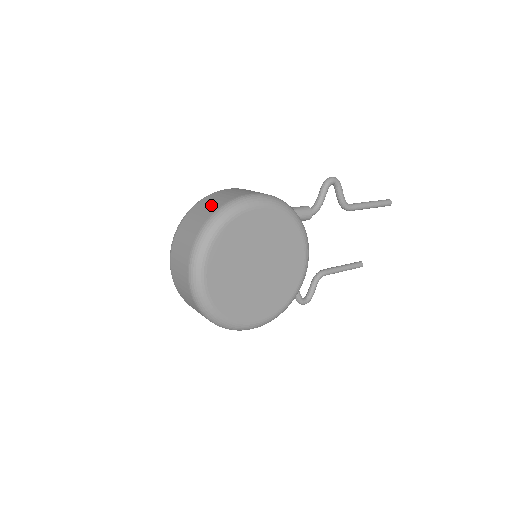
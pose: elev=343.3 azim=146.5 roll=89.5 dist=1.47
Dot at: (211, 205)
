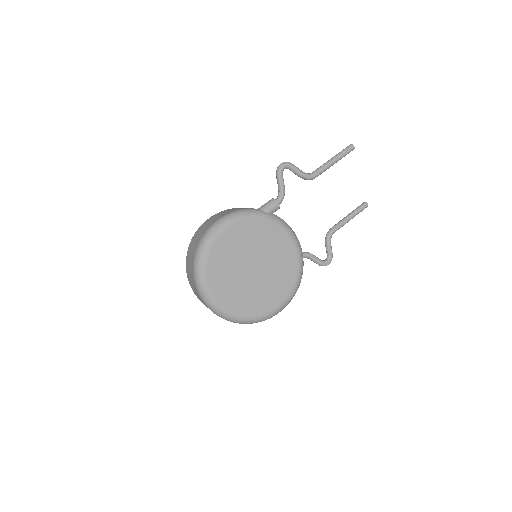
Dot at: (195, 244)
